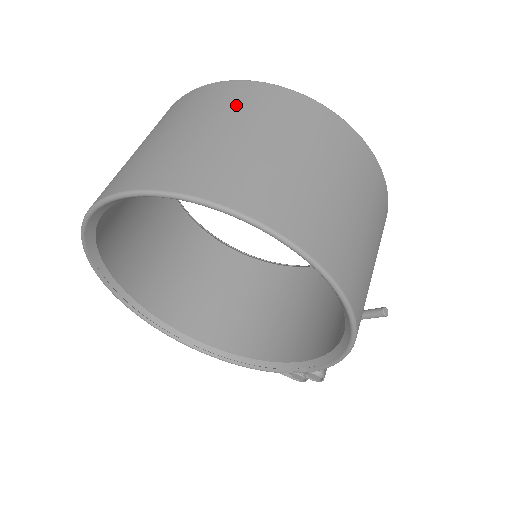
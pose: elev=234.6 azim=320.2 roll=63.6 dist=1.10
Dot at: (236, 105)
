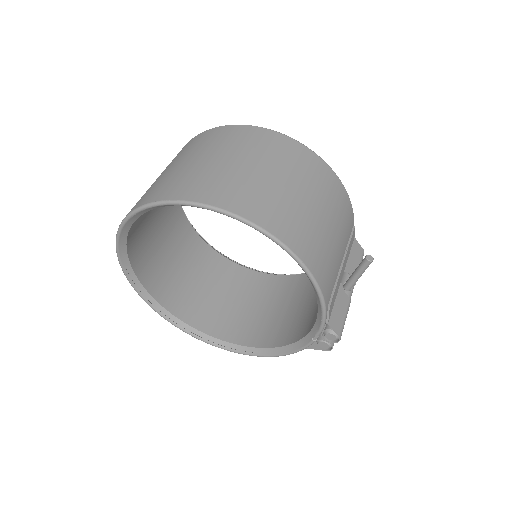
Dot at: (184, 151)
